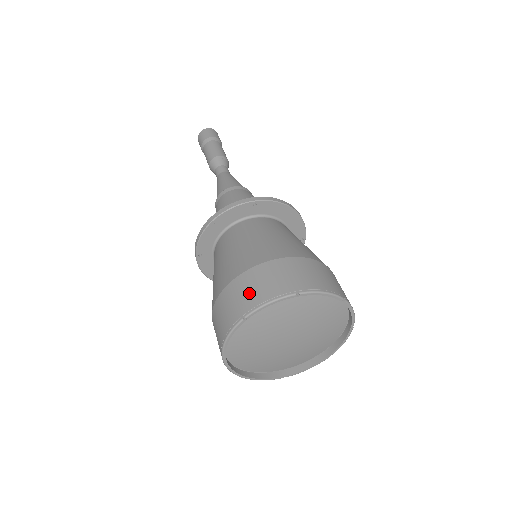
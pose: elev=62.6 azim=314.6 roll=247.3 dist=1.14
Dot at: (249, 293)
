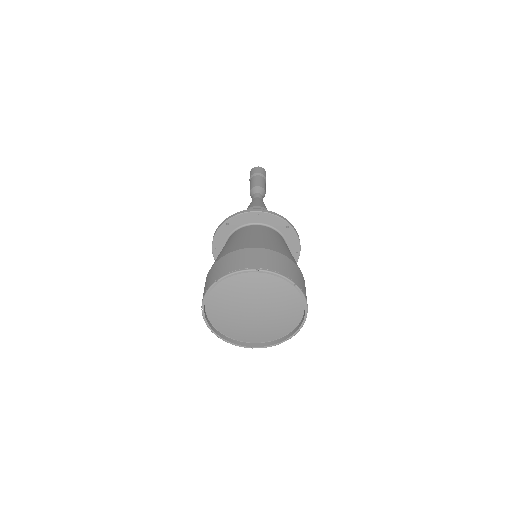
Dot at: (268, 261)
